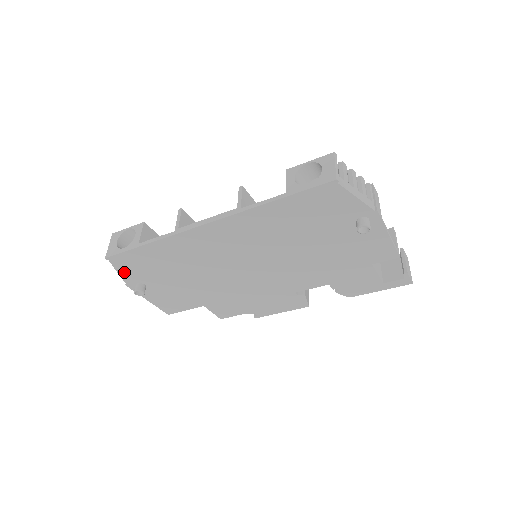
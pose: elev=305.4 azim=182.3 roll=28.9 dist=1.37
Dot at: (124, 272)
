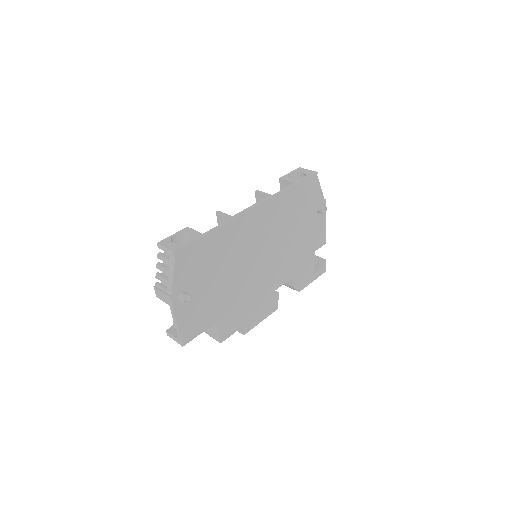
Dot at: (178, 274)
